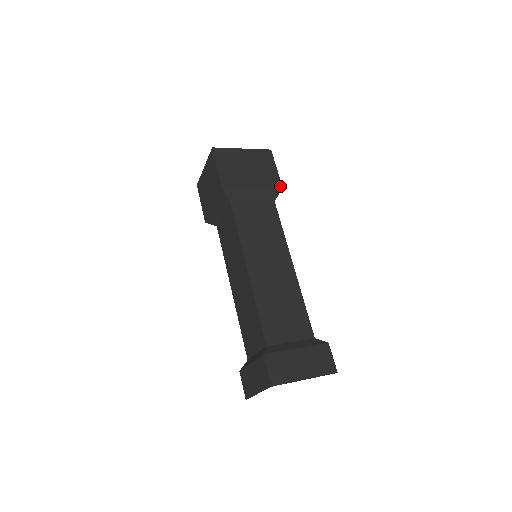
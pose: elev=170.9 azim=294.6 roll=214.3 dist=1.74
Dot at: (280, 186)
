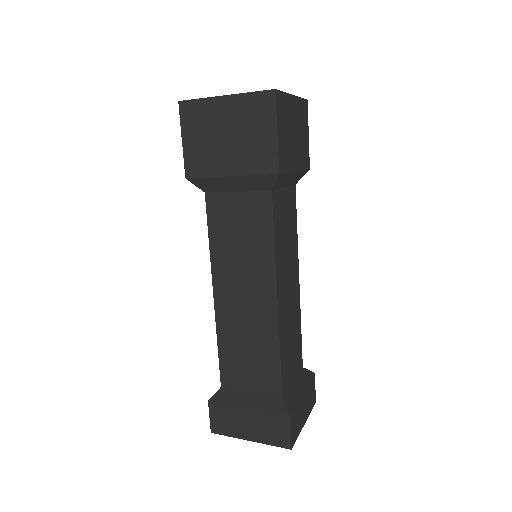
Dot at: (275, 170)
